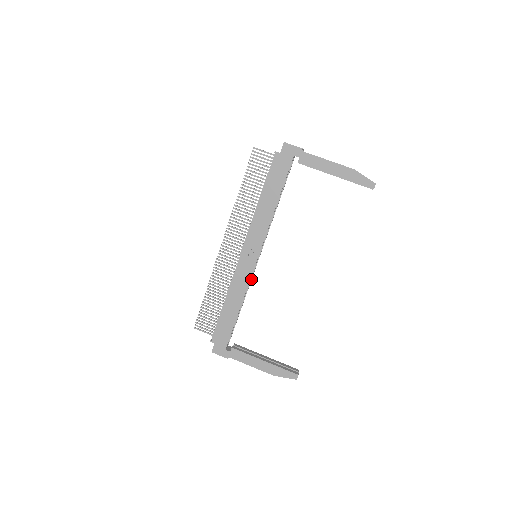
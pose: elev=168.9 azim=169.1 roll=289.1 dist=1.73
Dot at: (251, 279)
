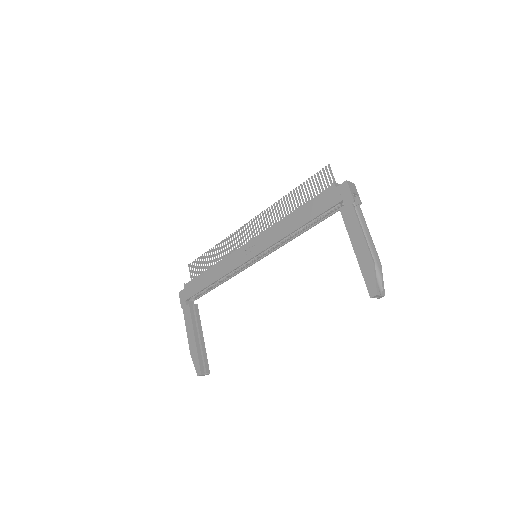
Dot at: (241, 270)
